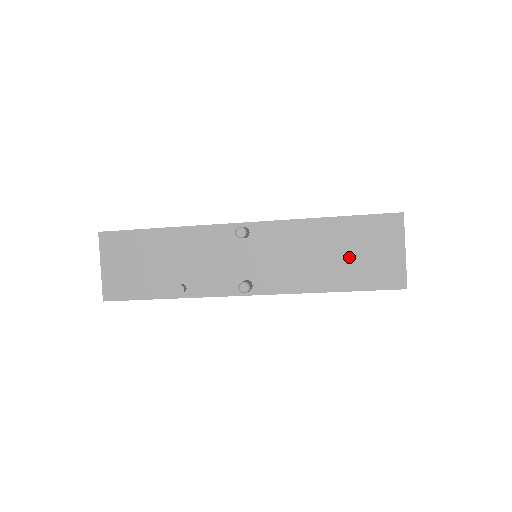
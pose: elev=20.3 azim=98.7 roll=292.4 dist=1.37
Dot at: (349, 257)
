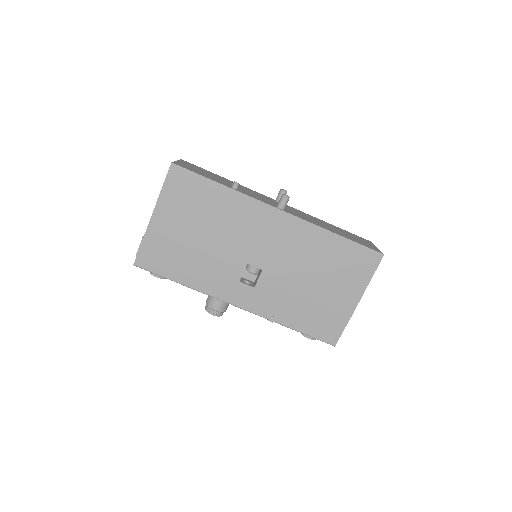
Dot at: (345, 234)
